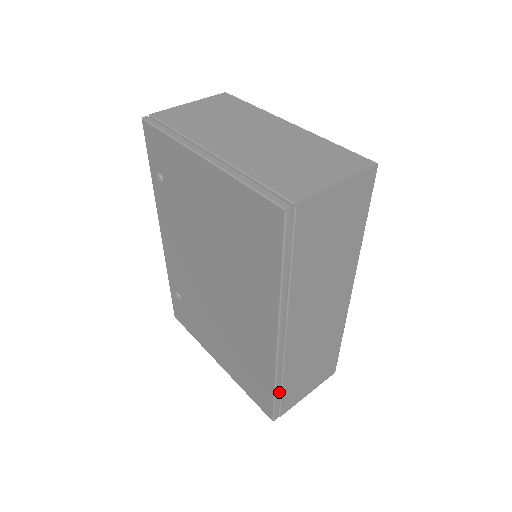
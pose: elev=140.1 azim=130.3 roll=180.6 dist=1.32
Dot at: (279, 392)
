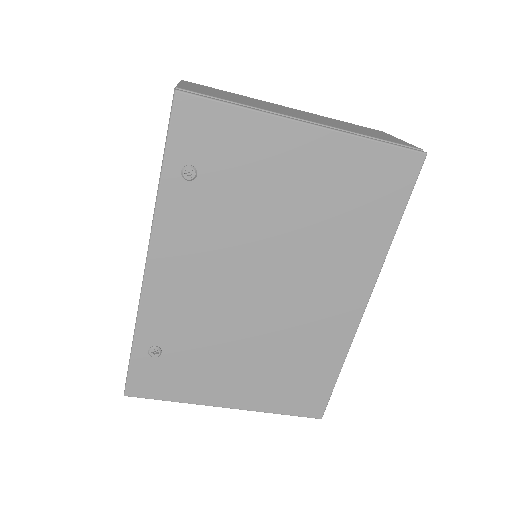
Dot at: occluded
